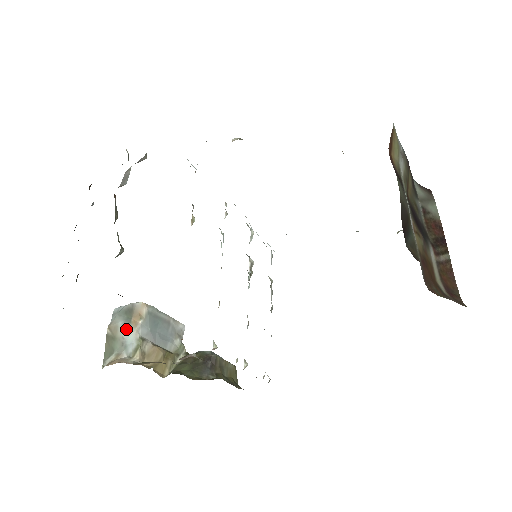
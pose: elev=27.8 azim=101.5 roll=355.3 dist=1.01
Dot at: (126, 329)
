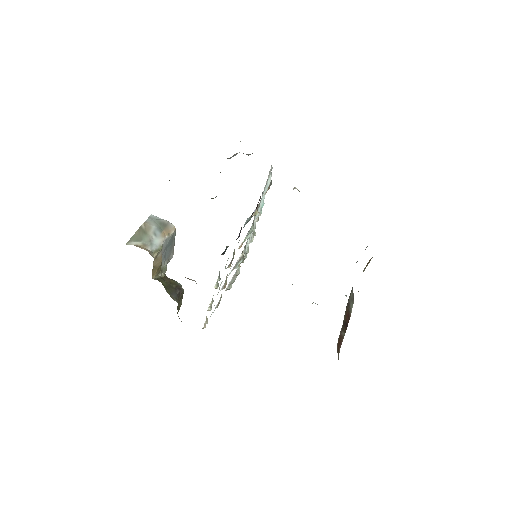
Dot at: (157, 234)
